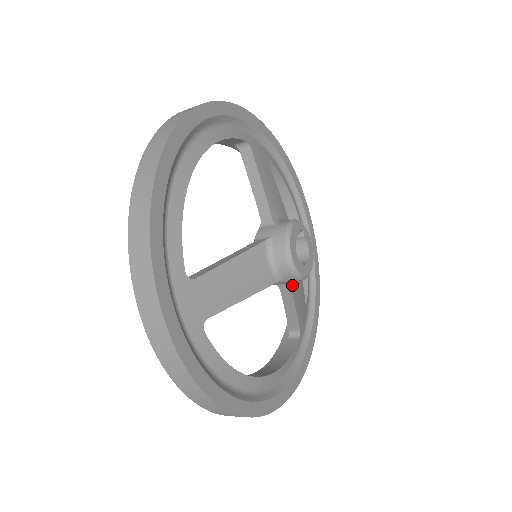
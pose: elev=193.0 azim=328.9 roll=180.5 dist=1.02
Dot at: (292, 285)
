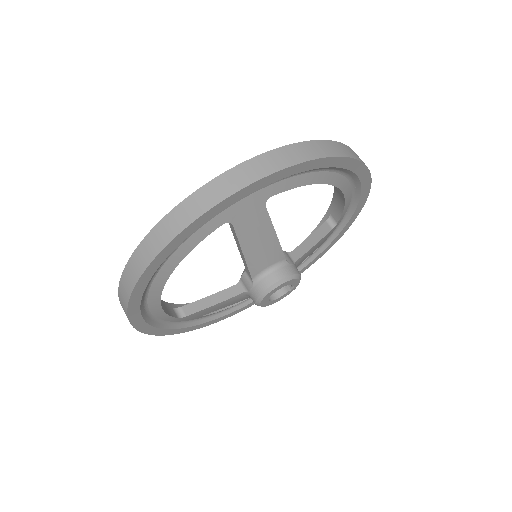
Dot at: (243, 294)
